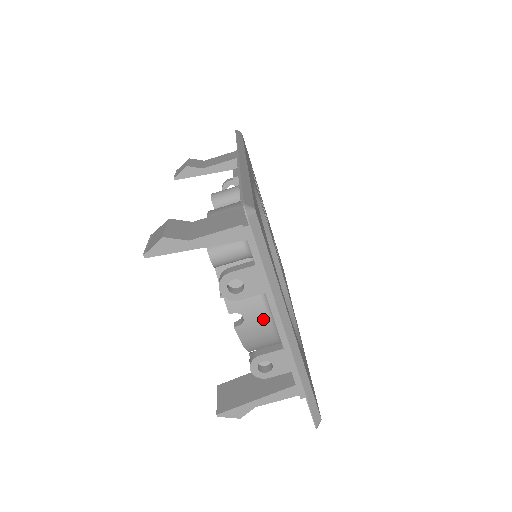
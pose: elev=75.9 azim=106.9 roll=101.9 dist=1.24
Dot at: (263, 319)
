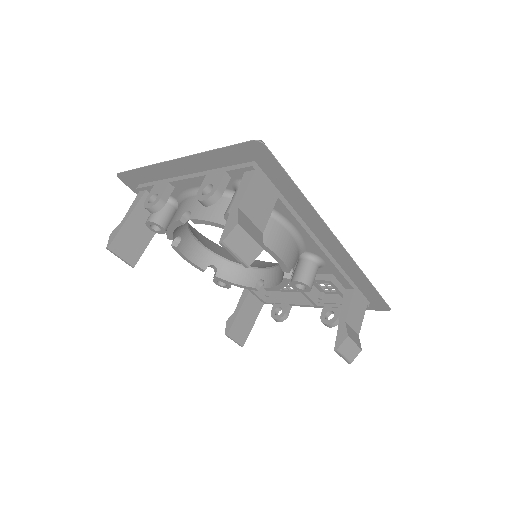
Dot at: occluded
